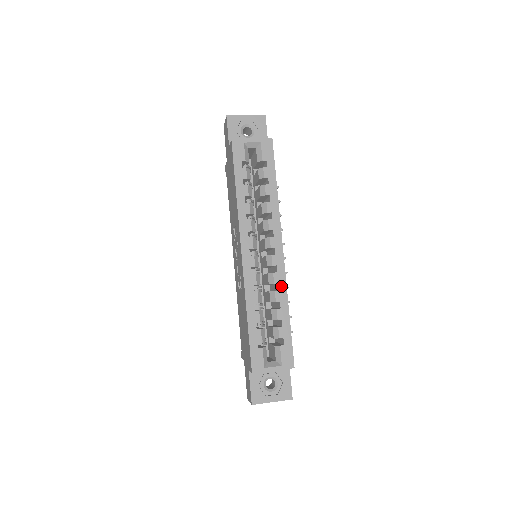
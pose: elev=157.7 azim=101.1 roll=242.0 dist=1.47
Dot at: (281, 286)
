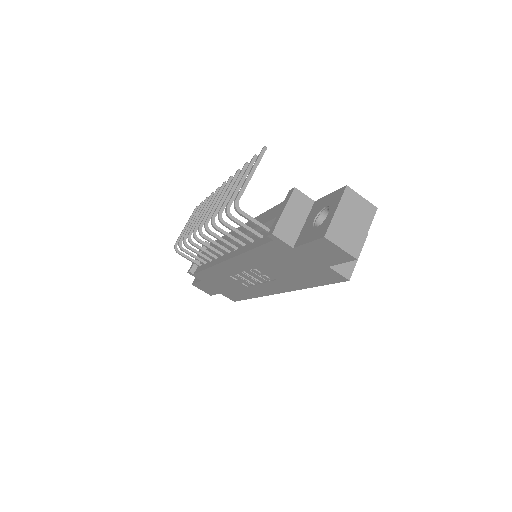
Dot at: occluded
